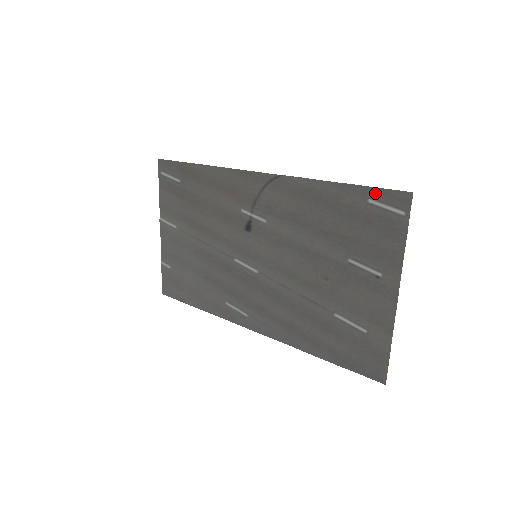
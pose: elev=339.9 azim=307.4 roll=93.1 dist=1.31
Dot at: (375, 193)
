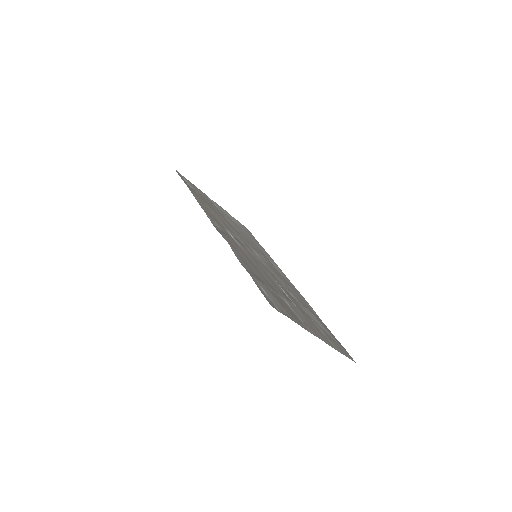
Dot at: (259, 287)
